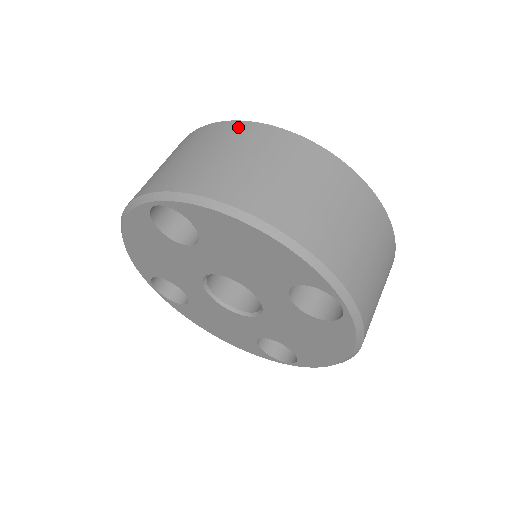
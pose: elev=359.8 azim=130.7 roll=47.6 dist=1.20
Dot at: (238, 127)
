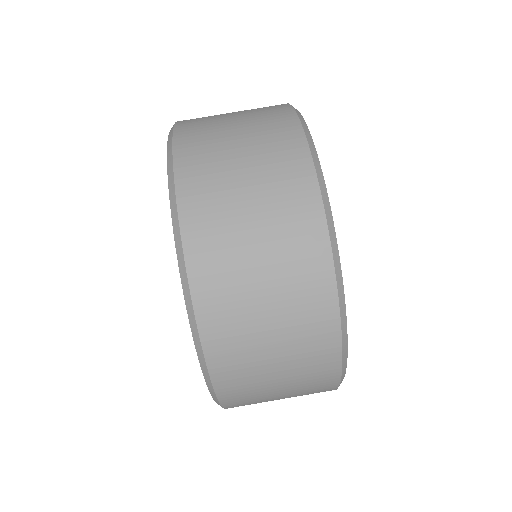
Dot at: occluded
